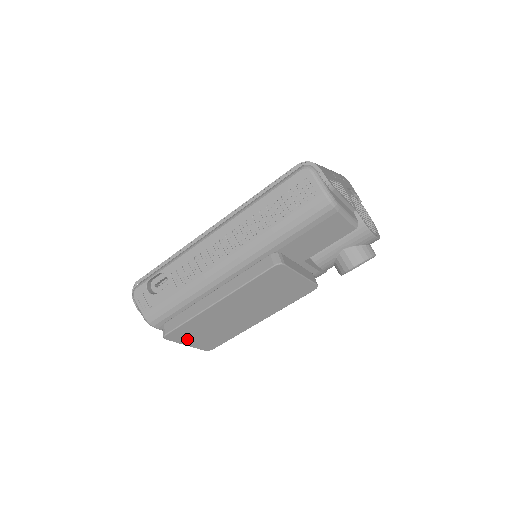
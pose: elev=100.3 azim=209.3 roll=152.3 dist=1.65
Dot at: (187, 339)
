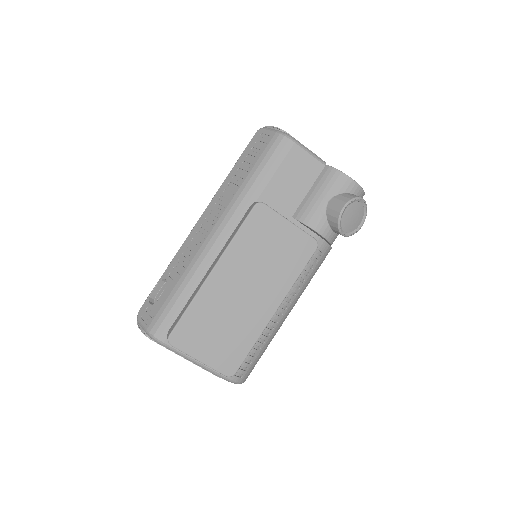
Dot at: (197, 347)
